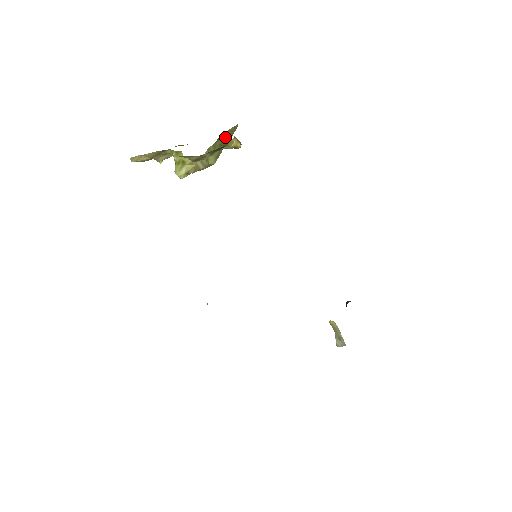
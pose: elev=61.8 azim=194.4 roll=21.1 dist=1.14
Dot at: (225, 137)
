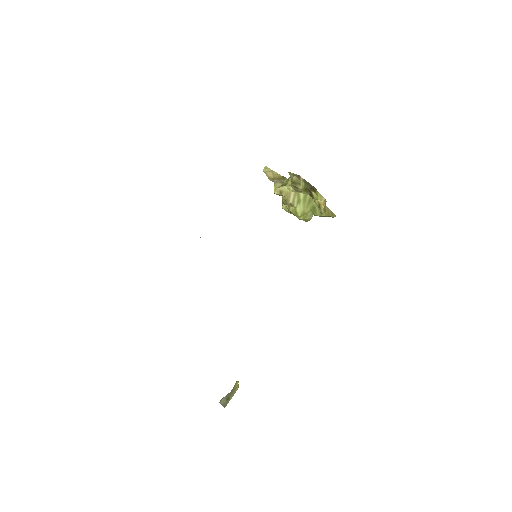
Dot at: occluded
